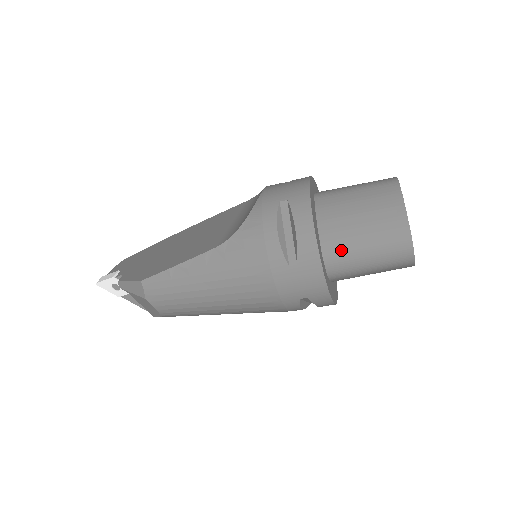
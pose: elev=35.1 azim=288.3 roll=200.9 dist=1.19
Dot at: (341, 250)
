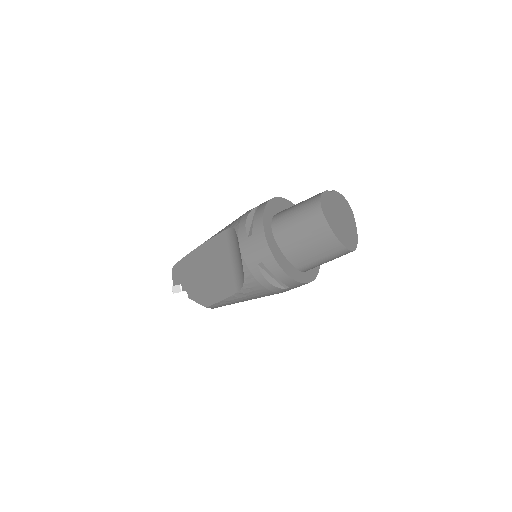
Dot at: (309, 266)
